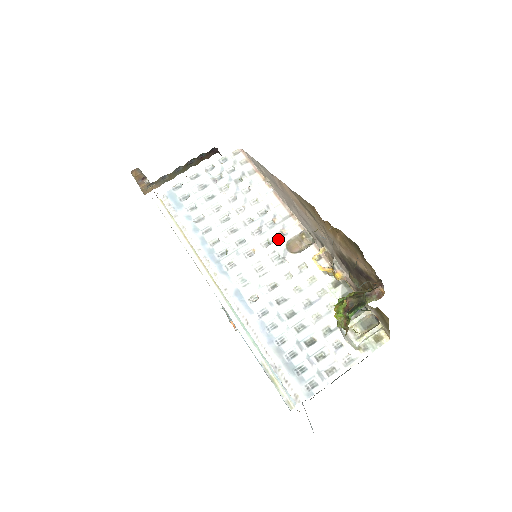
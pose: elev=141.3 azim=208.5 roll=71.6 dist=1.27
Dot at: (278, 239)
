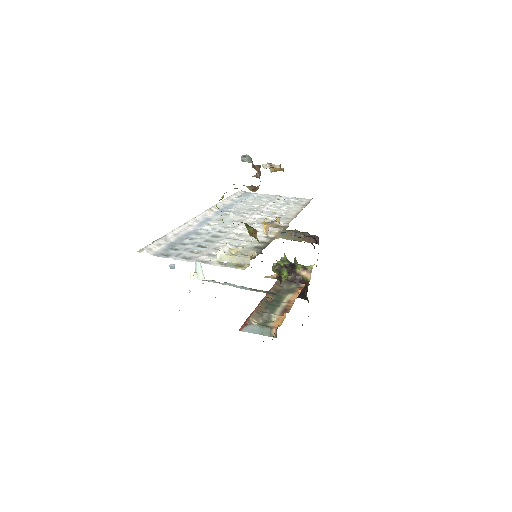
Dot at: (267, 220)
